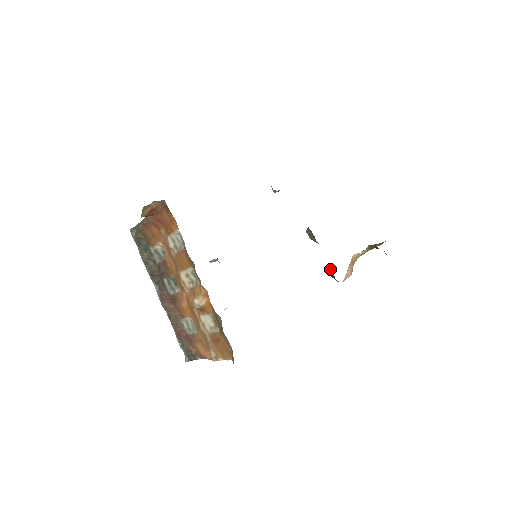
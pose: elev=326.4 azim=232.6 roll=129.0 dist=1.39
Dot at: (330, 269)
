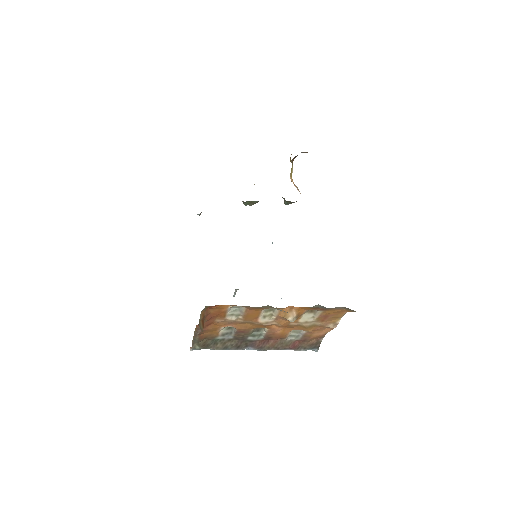
Dot at: (284, 202)
